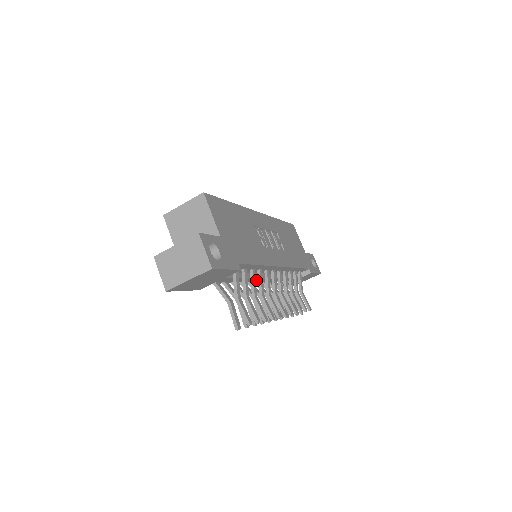
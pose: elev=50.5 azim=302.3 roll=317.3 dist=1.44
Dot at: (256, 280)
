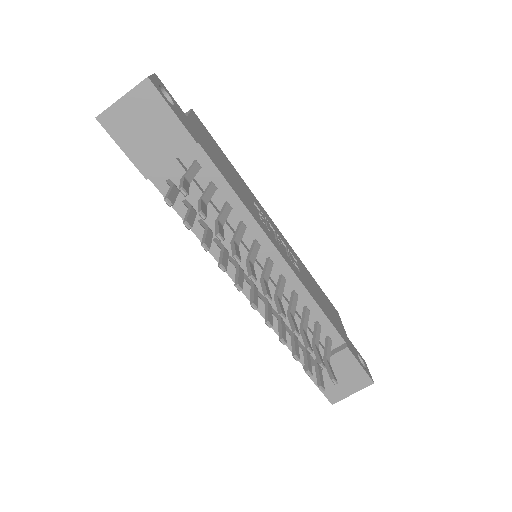
Dot at: occluded
